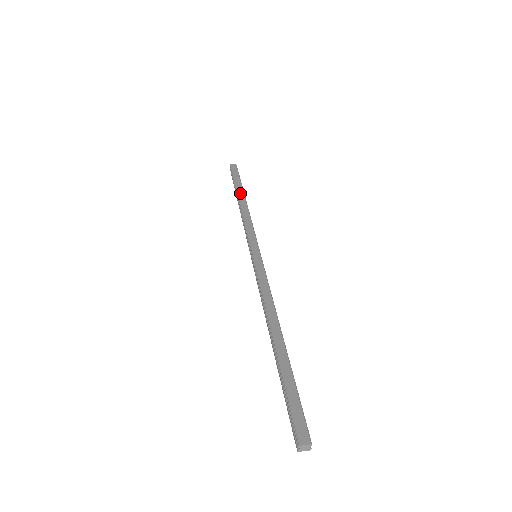
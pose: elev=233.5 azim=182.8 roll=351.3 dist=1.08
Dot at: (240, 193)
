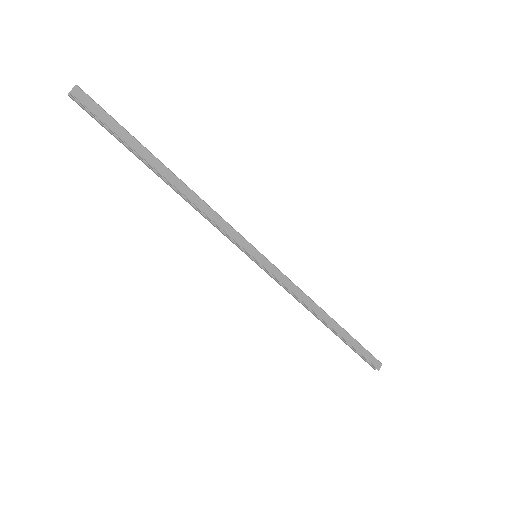
Dot at: (156, 165)
